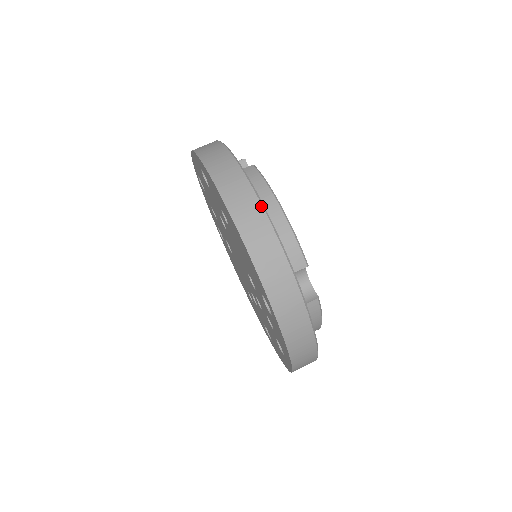
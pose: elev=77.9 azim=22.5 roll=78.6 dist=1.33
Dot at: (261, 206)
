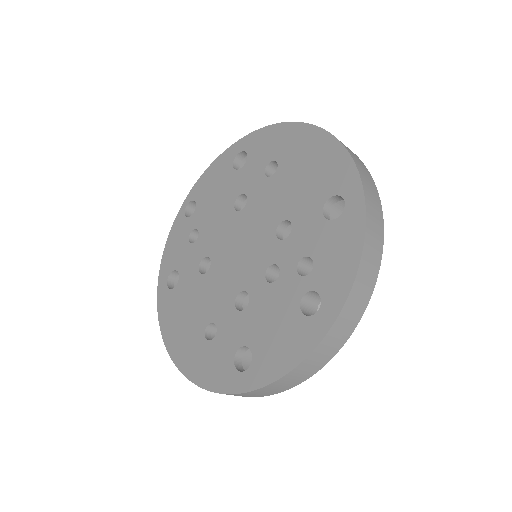
Dot at: occluded
